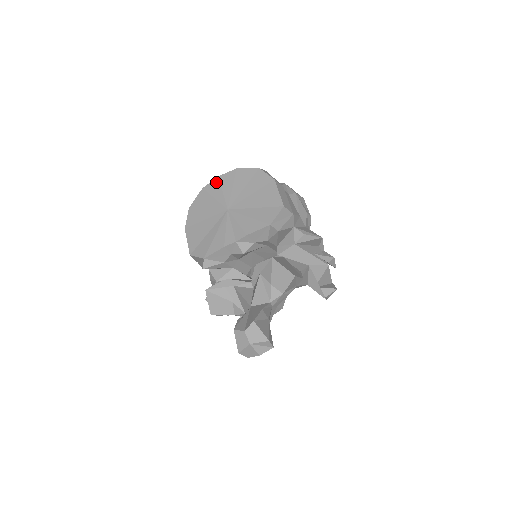
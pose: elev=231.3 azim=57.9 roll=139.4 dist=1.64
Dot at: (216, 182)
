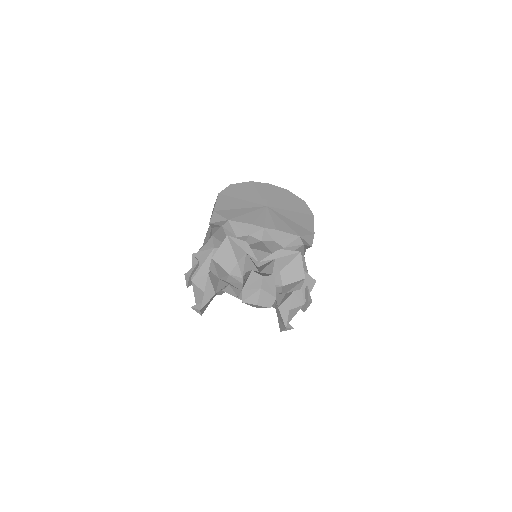
Dot at: (266, 185)
